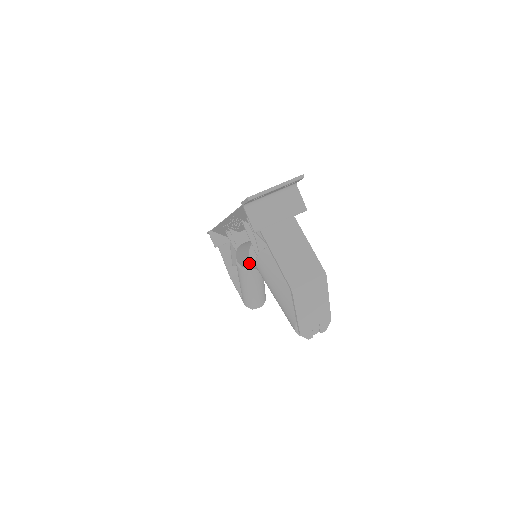
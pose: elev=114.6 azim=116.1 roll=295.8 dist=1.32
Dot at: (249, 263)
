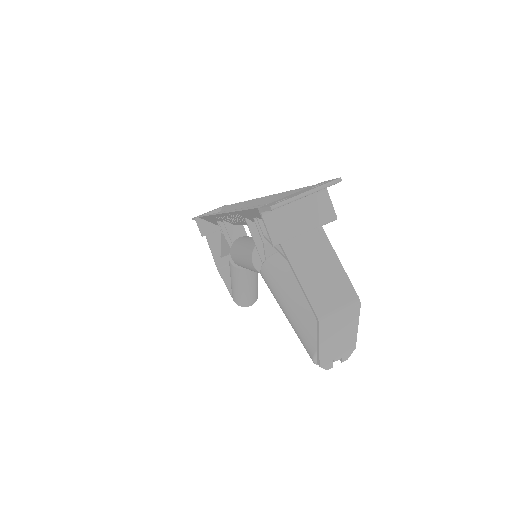
Dot at: (250, 267)
